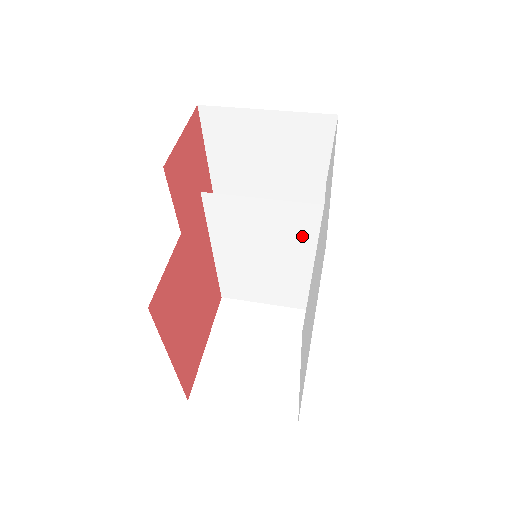
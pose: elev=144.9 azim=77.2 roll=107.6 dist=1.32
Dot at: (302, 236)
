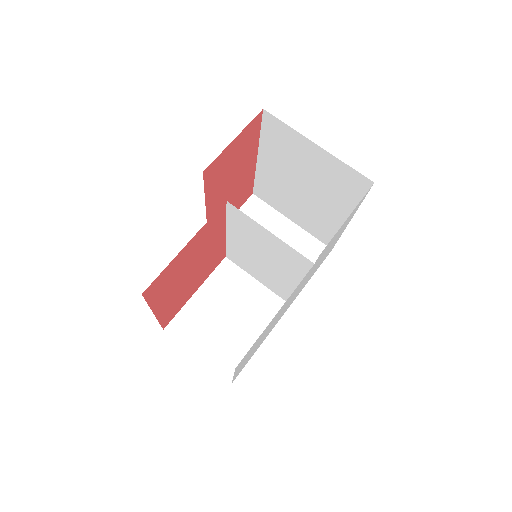
Dot at: (293, 267)
